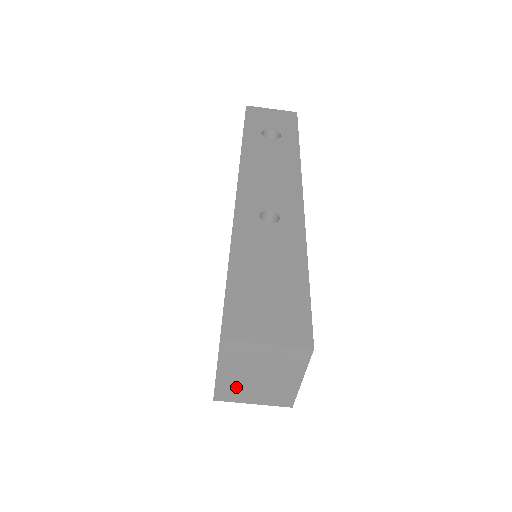
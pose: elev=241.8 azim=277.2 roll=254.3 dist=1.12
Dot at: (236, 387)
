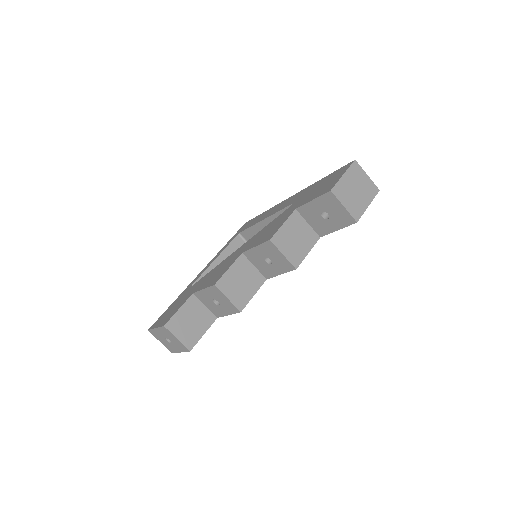
Dot at: (344, 189)
